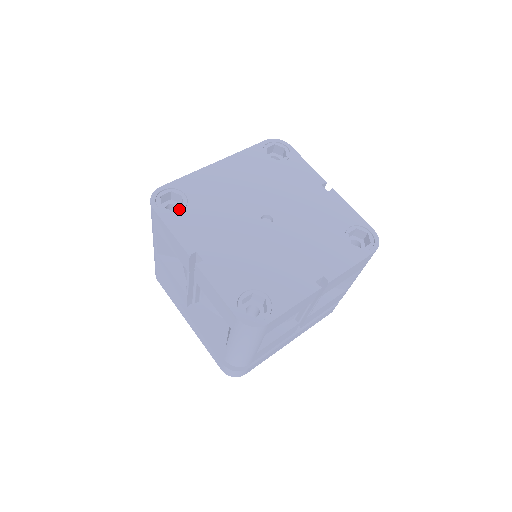
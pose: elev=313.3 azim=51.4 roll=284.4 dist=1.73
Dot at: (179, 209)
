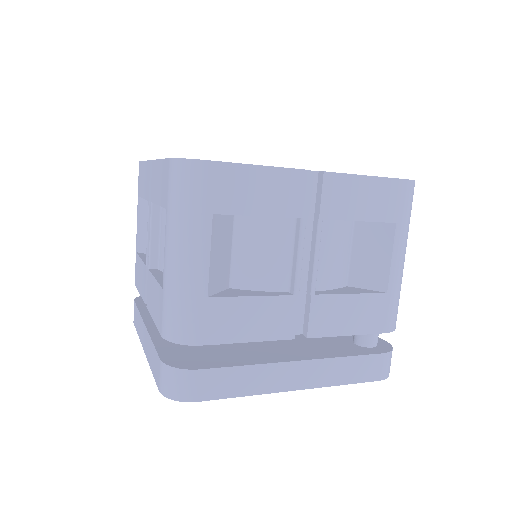
Dot at: occluded
